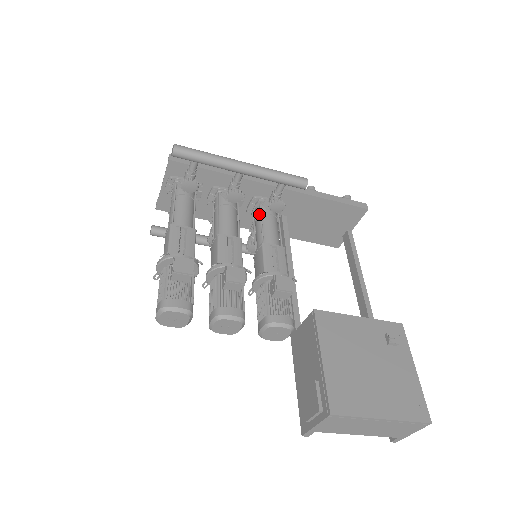
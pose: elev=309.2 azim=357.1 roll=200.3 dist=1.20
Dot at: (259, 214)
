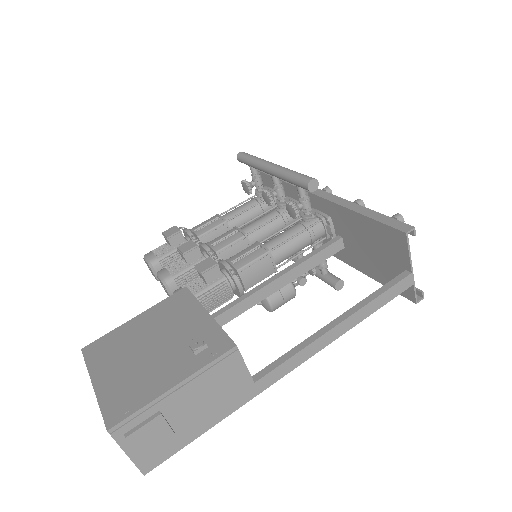
Dot at: occluded
